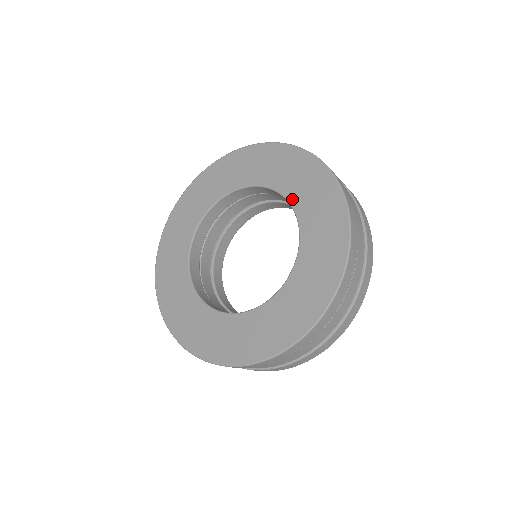
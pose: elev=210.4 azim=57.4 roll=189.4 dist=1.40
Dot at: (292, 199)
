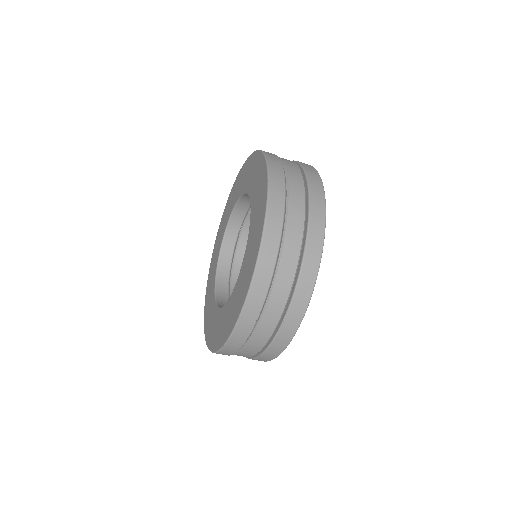
Dot at: (244, 190)
